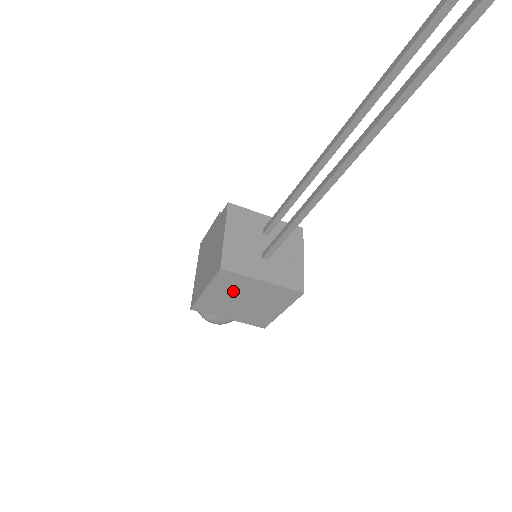
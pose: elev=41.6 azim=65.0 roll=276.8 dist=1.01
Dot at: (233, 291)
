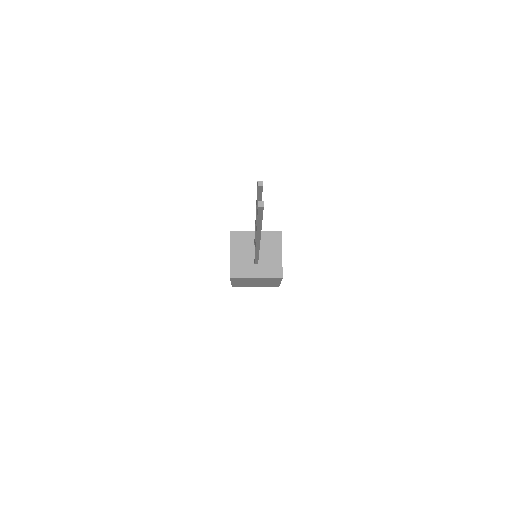
Dot at: (245, 281)
